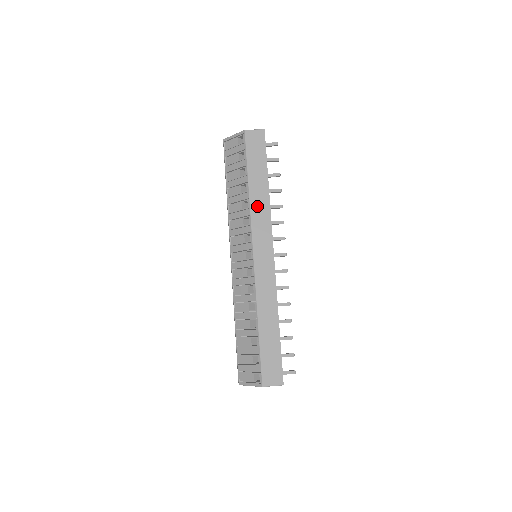
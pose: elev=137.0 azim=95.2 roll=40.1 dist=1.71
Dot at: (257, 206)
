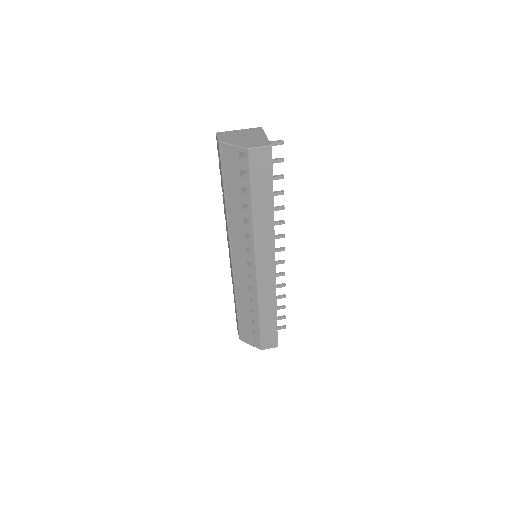
Dot at: (261, 227)
